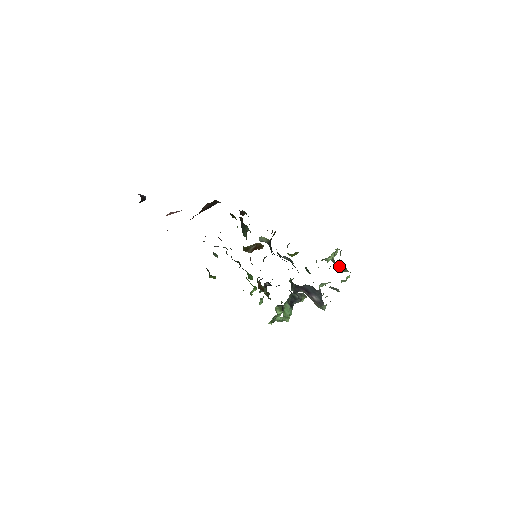
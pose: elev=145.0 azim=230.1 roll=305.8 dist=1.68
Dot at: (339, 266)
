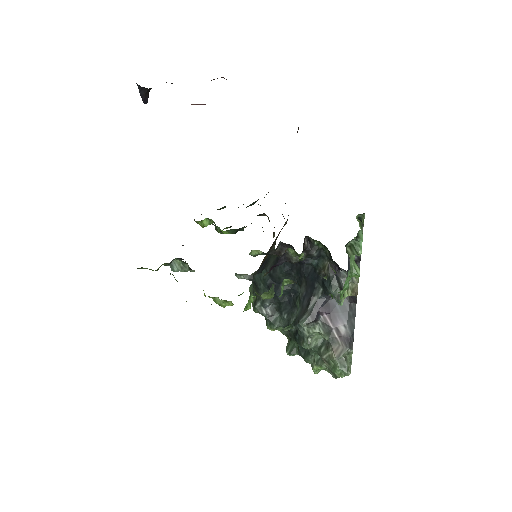
Dot at: occluded
